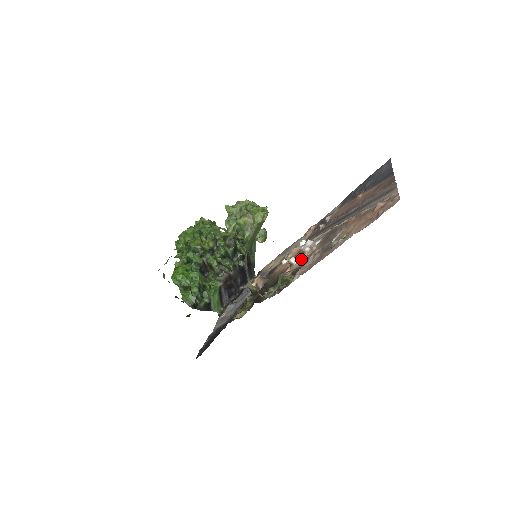
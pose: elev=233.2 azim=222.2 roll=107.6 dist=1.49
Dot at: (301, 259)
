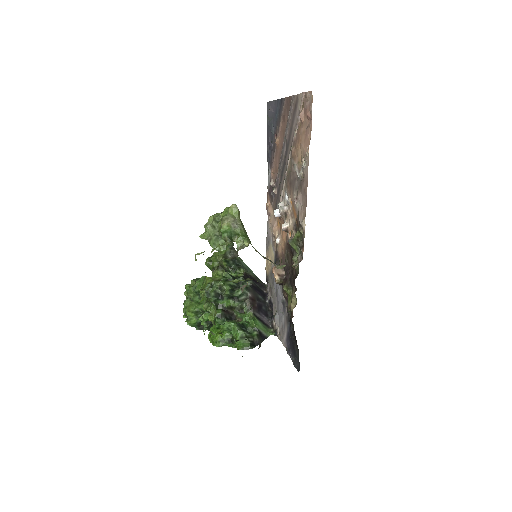
Dot at: (289, 218)
